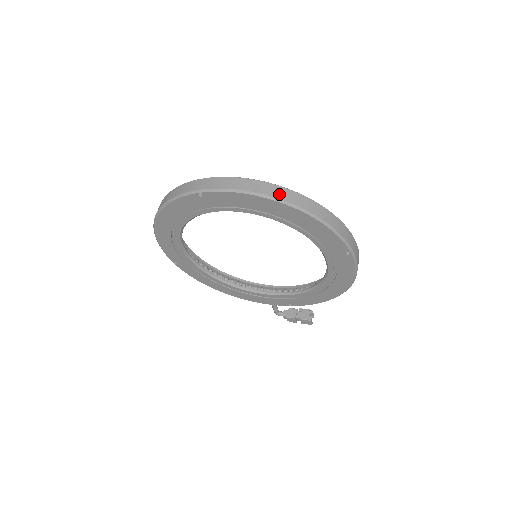
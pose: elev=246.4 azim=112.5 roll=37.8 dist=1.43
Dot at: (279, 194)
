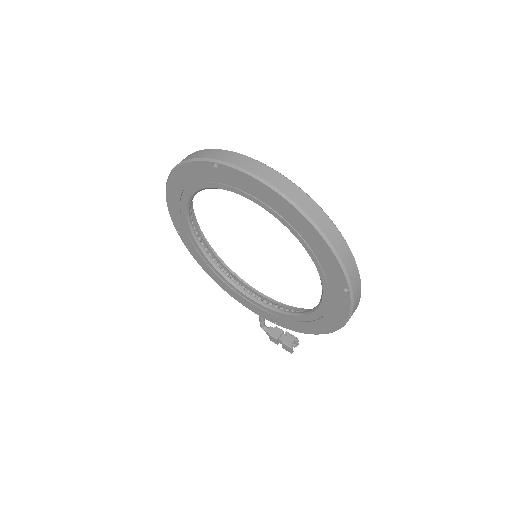
Dot at: (294, 195)
